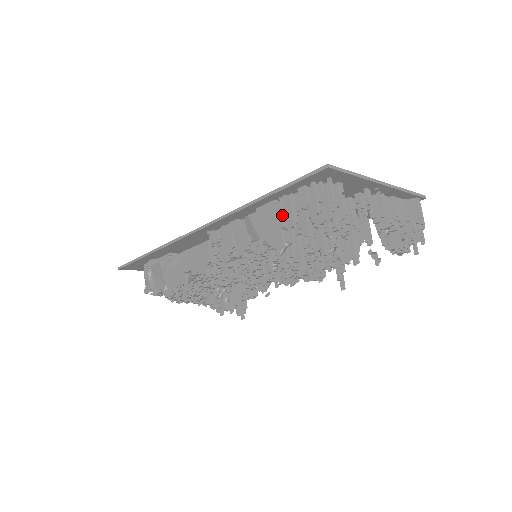
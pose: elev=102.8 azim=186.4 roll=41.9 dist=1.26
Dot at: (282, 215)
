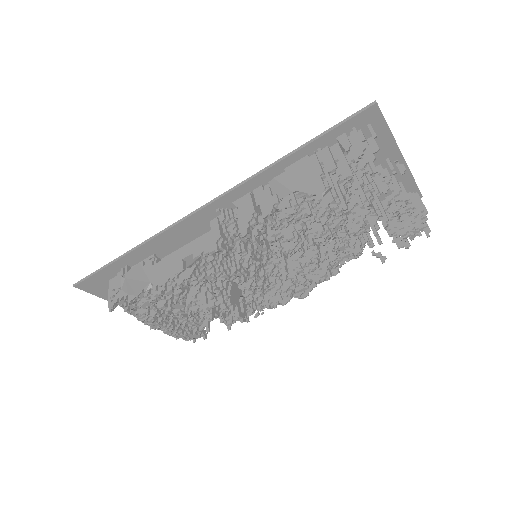
Dot at: (319, 164)
